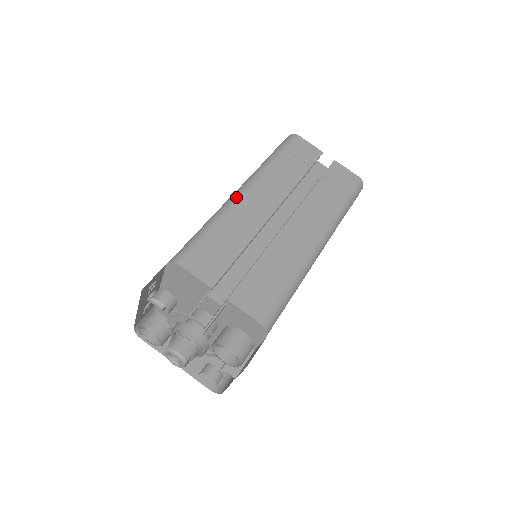
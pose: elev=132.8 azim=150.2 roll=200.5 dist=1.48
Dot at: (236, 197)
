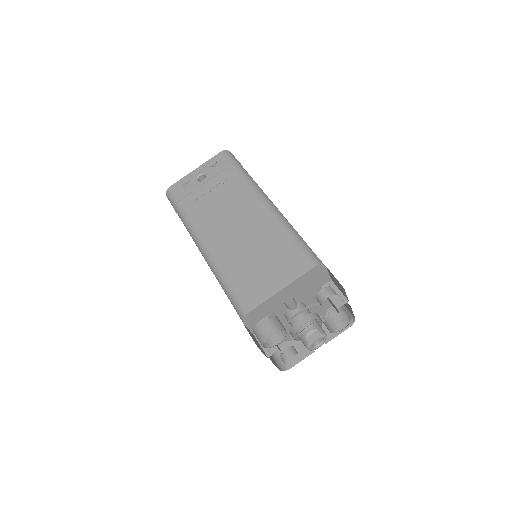
Dot at: (277, 208)
